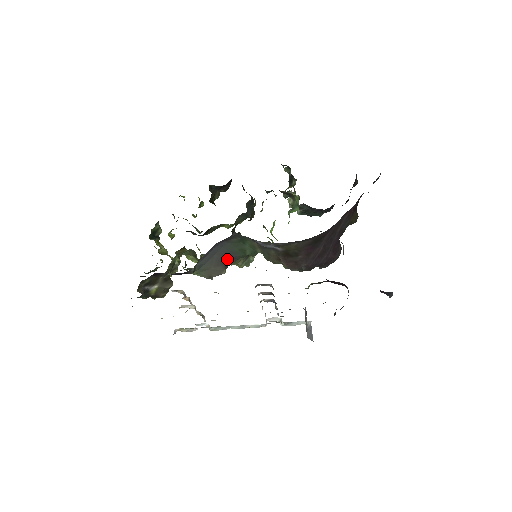
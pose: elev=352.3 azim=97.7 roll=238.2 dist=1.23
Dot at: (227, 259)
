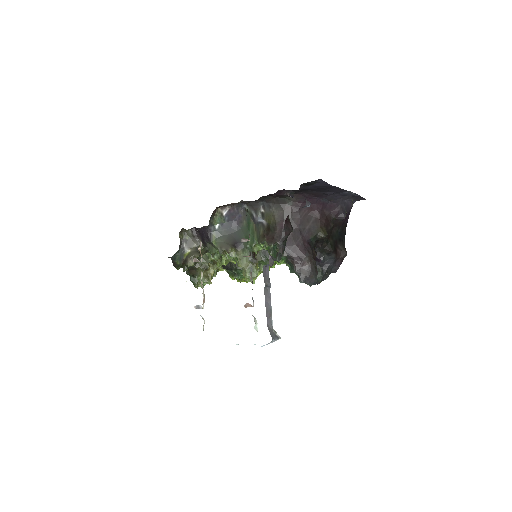
Dot at: (236, 242)
